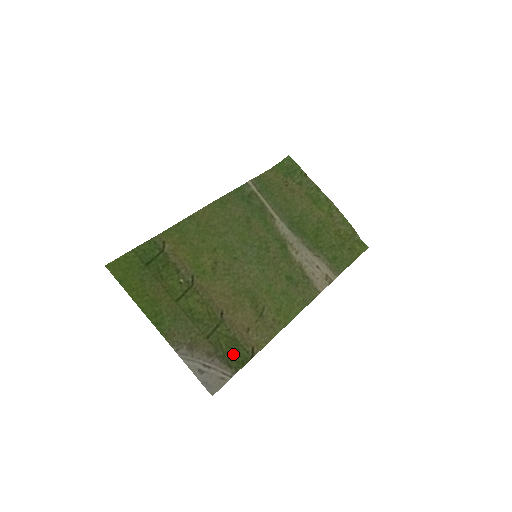
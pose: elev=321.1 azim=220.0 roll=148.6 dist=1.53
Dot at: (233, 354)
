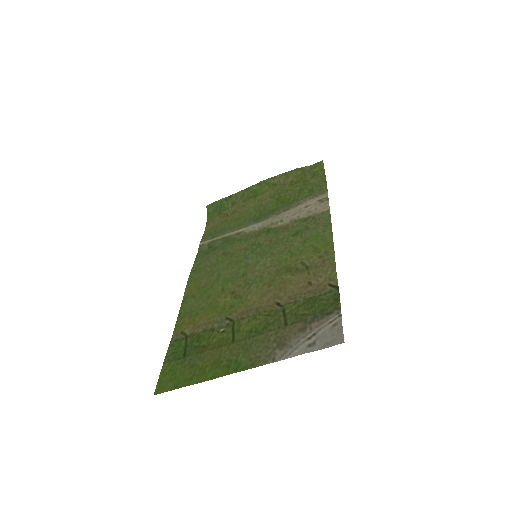
Dot at: (321, 306)
